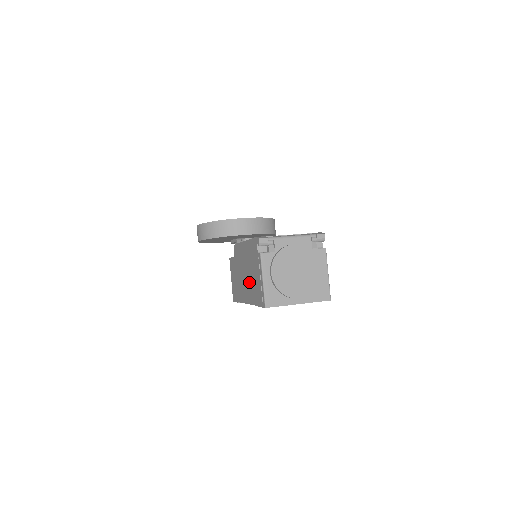
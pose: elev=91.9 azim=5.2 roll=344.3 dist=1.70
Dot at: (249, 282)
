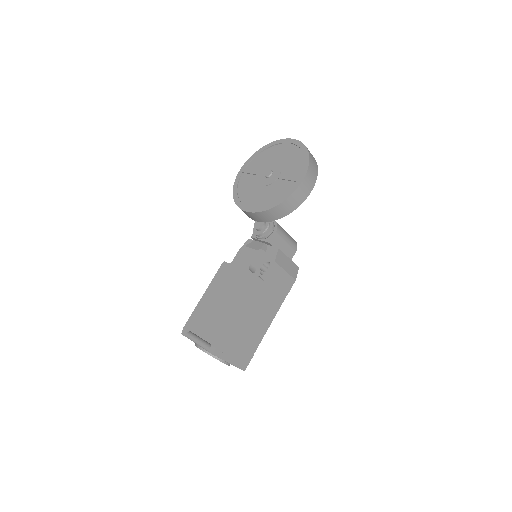
Dot at: occluded
